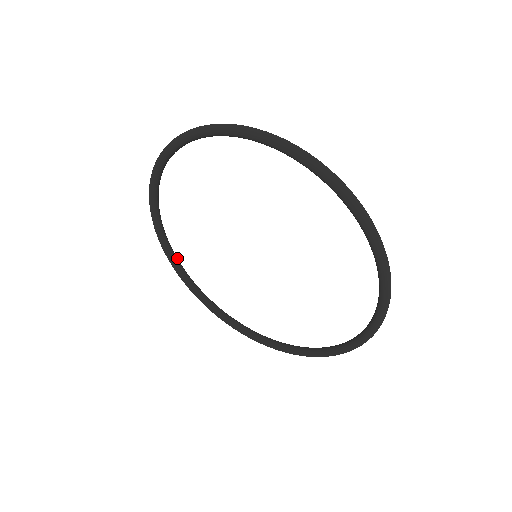
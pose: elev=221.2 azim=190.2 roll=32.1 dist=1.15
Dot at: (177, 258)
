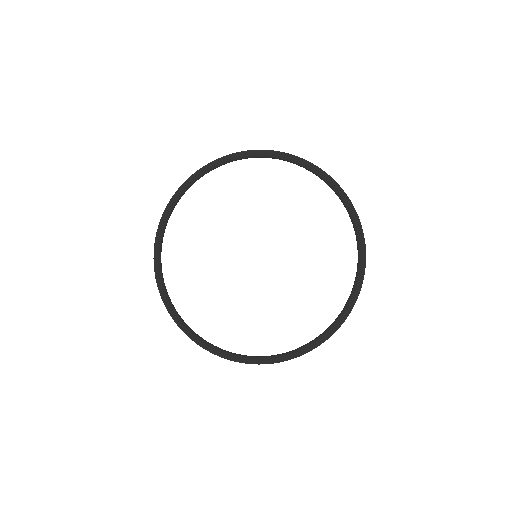
Dot at: (166, 289)
